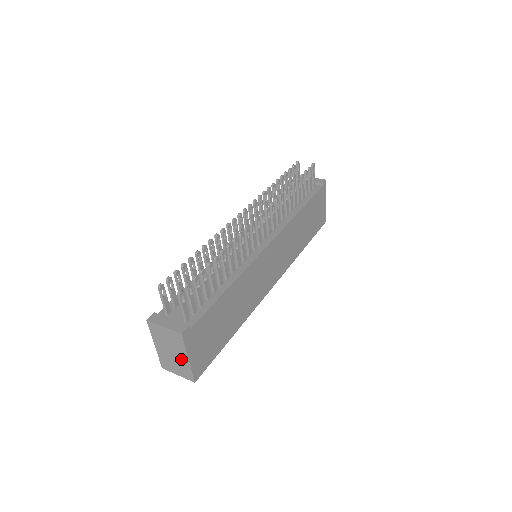
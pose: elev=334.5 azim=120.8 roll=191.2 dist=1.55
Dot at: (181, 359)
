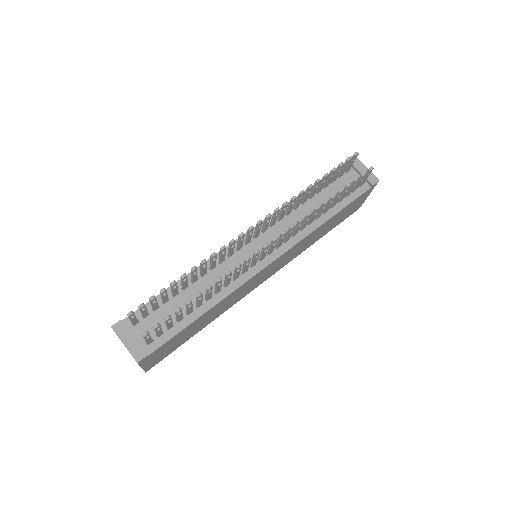
Dot at: occluded
